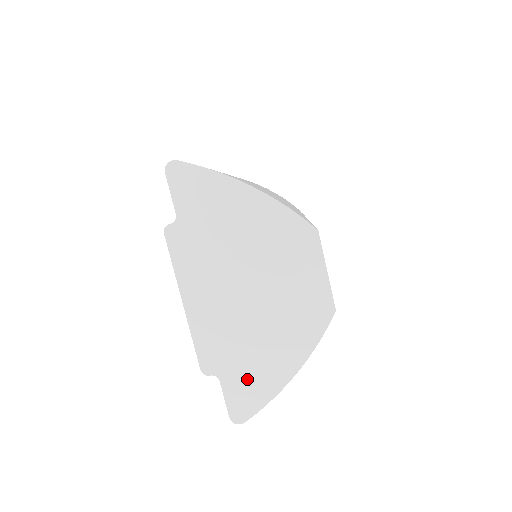
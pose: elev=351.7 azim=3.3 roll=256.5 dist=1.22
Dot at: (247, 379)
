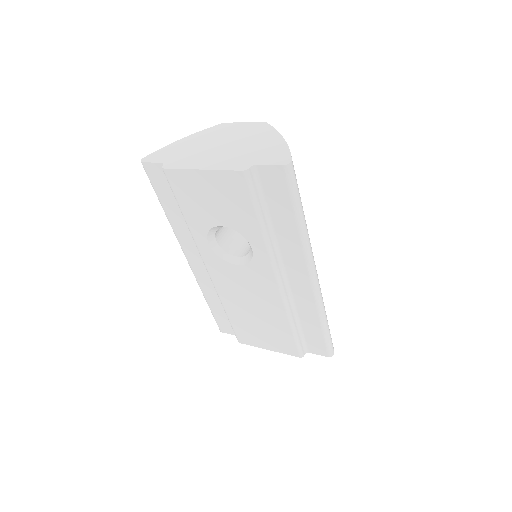
Dot at: (267, 154)
